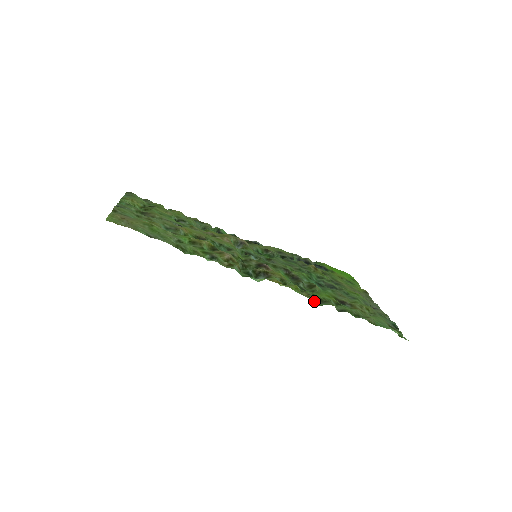
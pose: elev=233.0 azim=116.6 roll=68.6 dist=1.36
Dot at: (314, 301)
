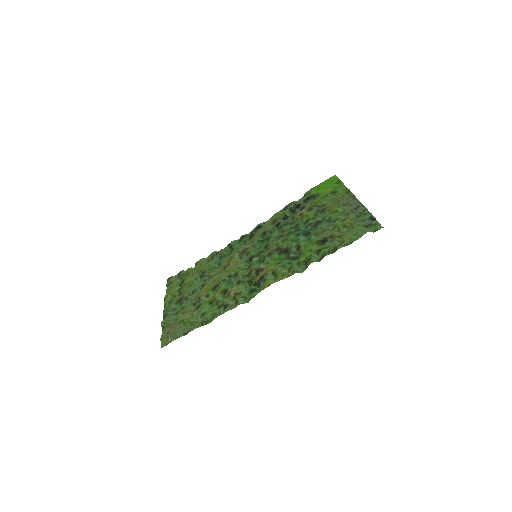
Dot at: (301, 268)
